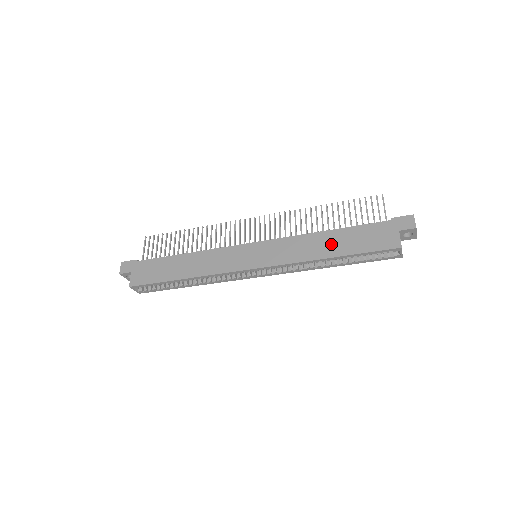
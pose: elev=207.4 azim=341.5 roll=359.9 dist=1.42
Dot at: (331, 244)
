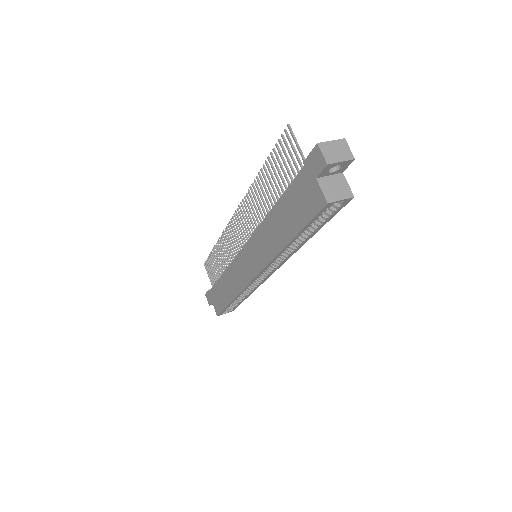
Dot at: (280, 226)
